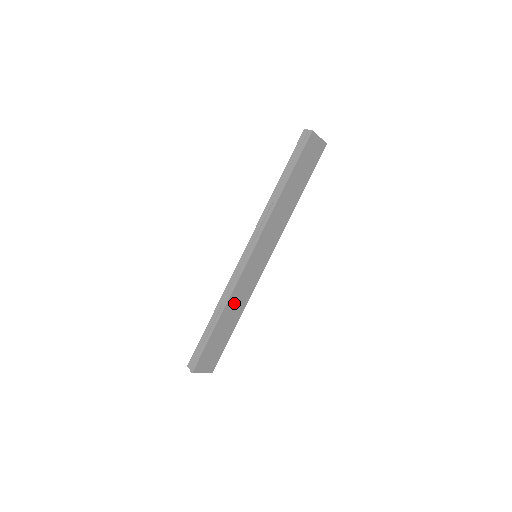
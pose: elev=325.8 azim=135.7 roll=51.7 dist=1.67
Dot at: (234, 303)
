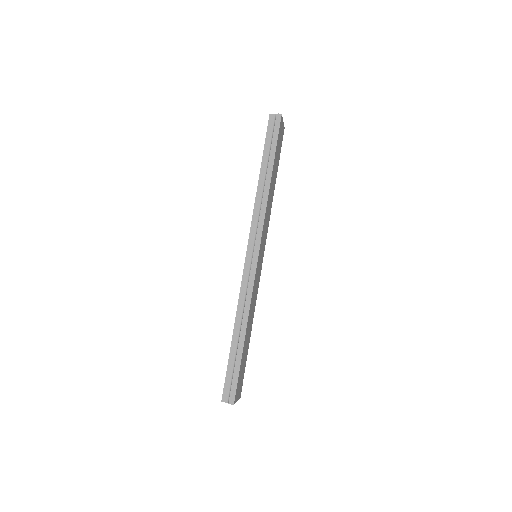
Dot at: (251, 312)
